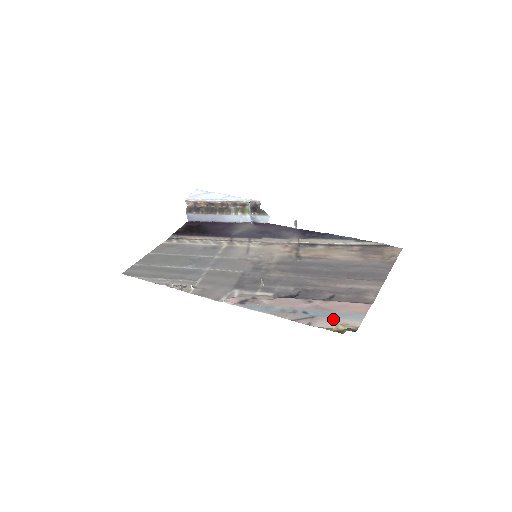
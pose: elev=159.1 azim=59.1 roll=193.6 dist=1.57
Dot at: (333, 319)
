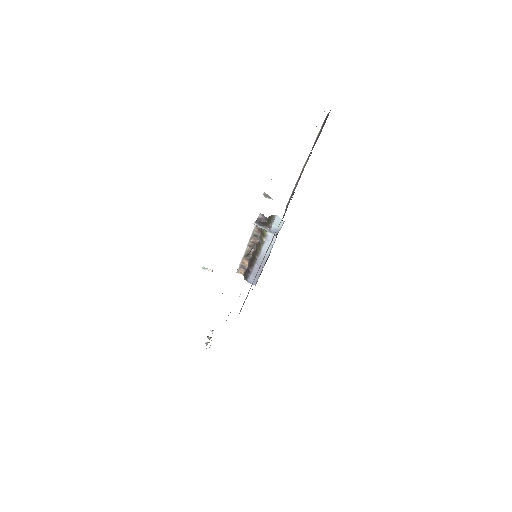
Dot at: occluded
